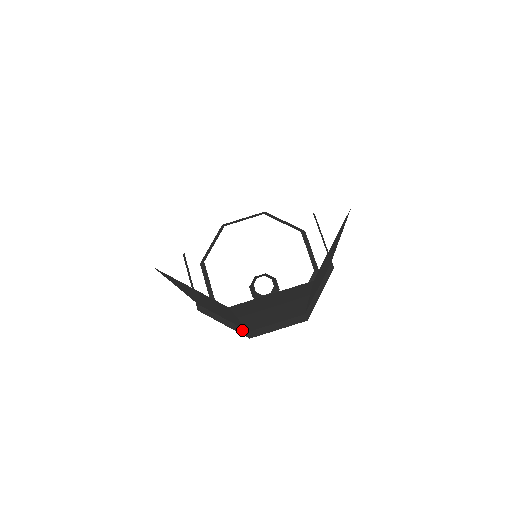
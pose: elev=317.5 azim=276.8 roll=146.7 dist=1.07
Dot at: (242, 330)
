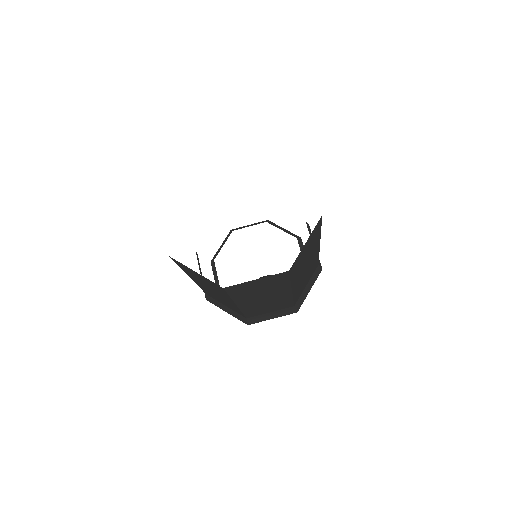
Dot at: (241, 317)
